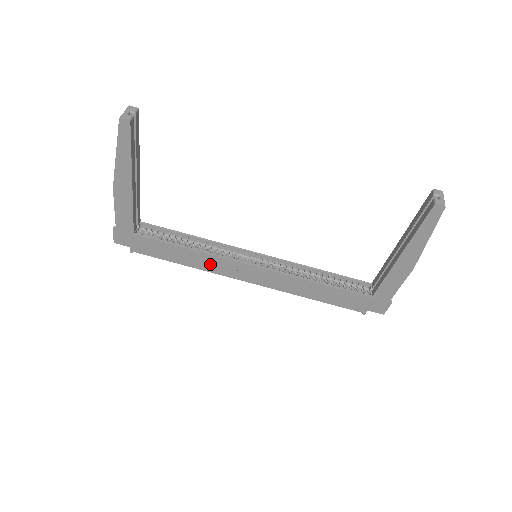
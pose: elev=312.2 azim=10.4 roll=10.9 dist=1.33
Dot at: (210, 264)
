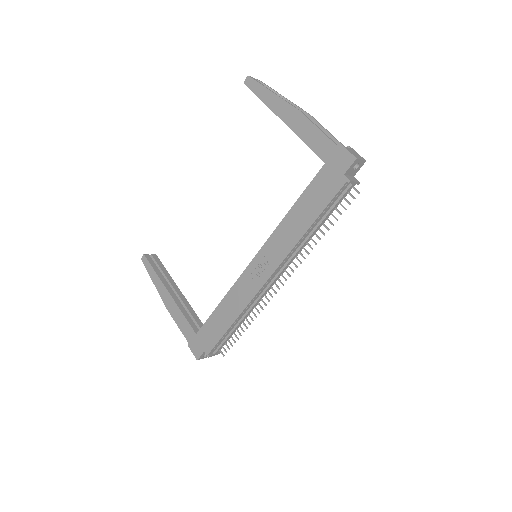
Dot at: (239, 298)
